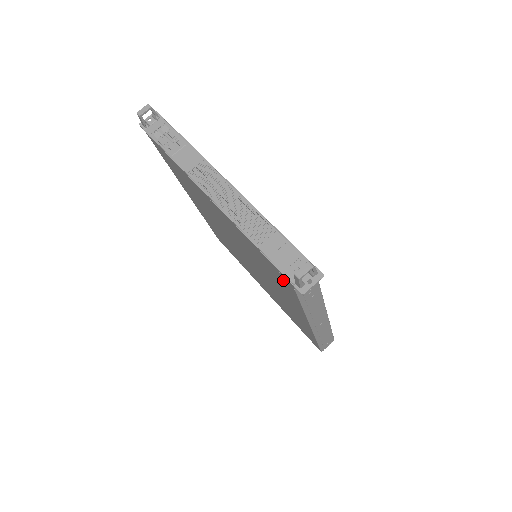
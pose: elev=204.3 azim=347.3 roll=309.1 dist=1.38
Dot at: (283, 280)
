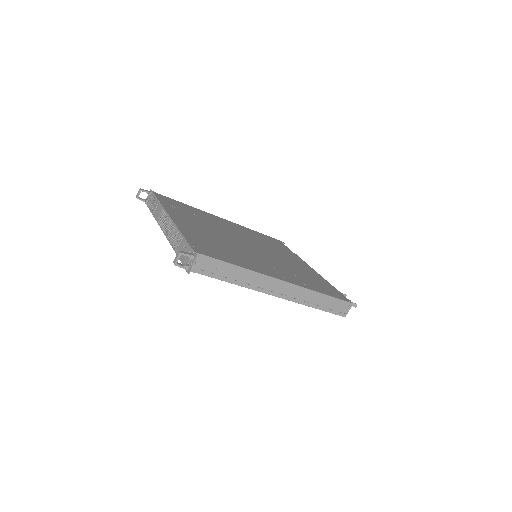
Dot at: occluded
